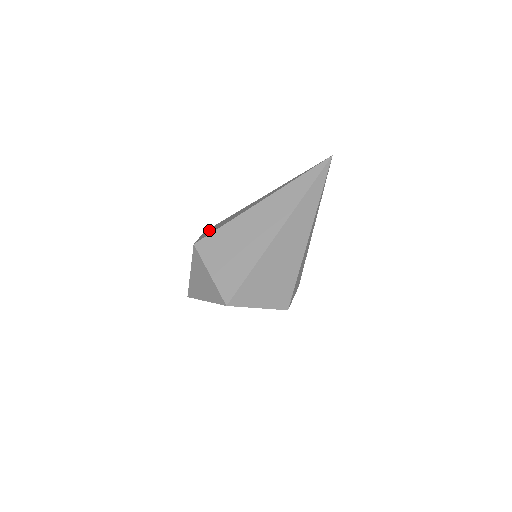
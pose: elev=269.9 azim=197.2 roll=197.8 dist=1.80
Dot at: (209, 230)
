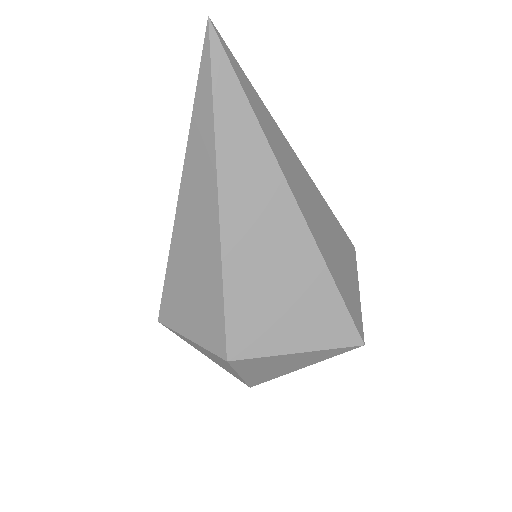
Dot at: (181, 317)
